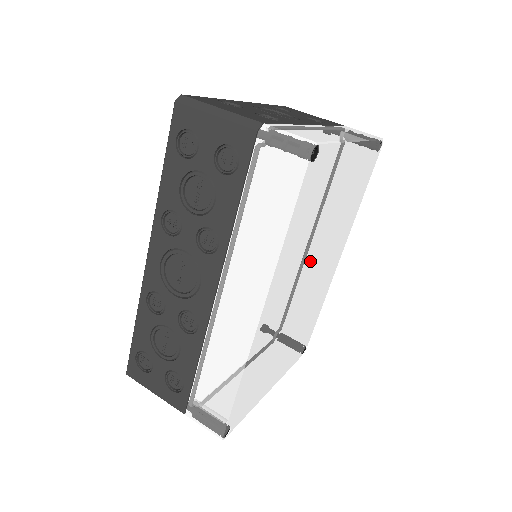
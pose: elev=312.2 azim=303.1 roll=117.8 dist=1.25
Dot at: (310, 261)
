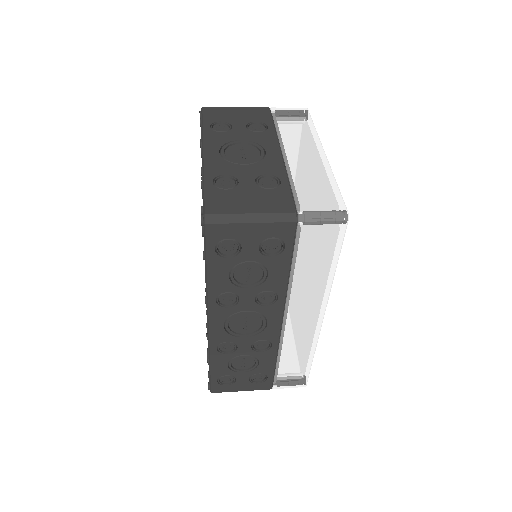
Dot at: occluded
